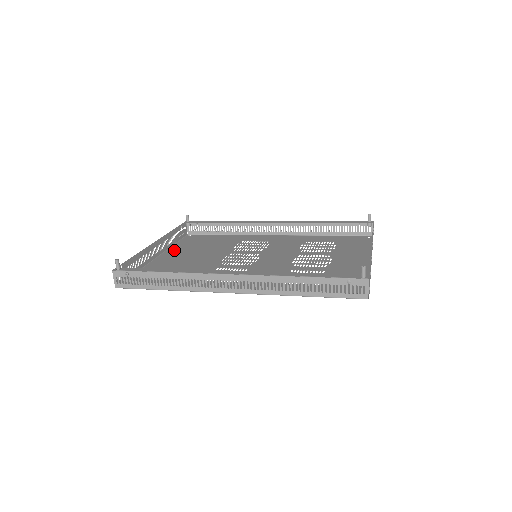
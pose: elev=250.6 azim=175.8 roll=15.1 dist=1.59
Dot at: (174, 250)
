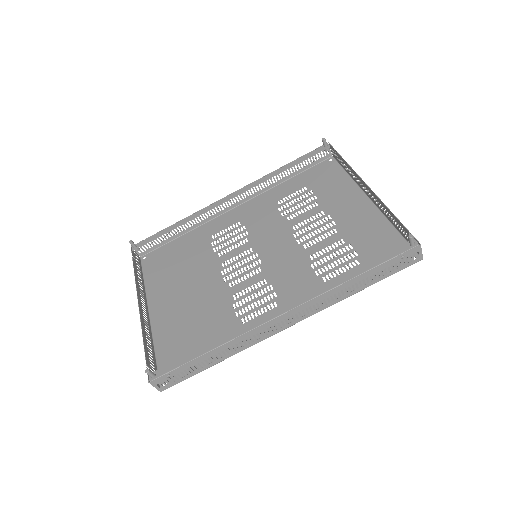
Dot at: (155, 293)
